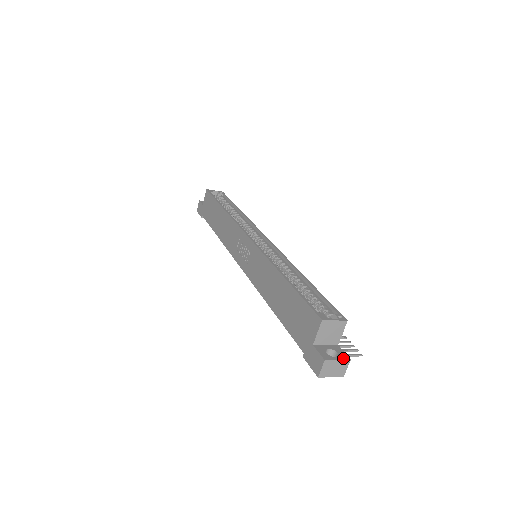
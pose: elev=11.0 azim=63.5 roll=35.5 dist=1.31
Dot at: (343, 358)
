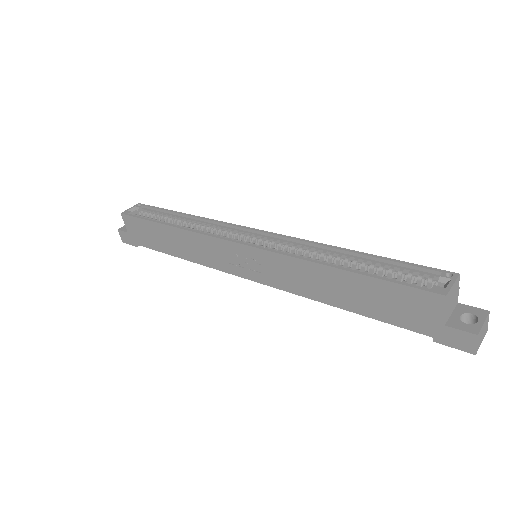
Dot at: (484, 316)
